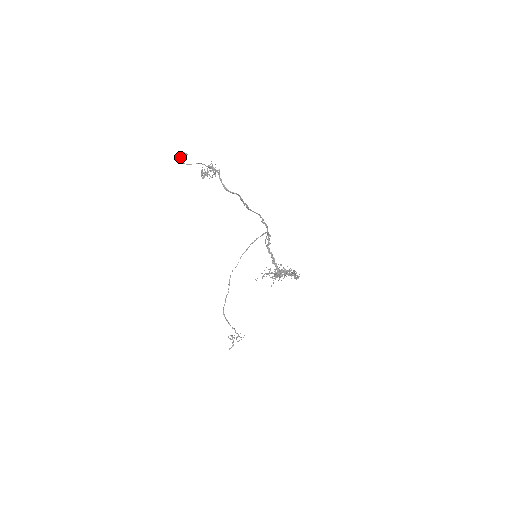
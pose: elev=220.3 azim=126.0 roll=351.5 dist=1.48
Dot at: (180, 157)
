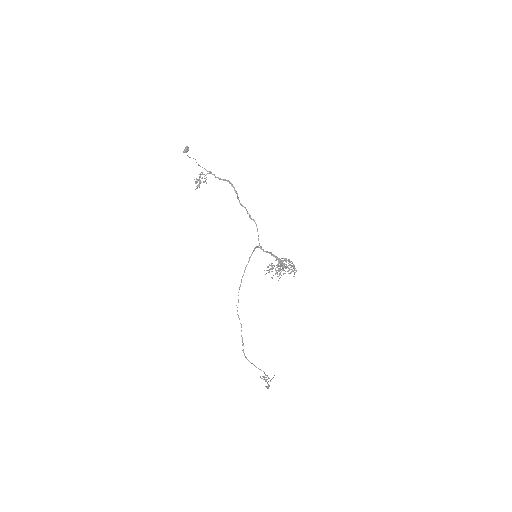
Dot at: (185, 149)
